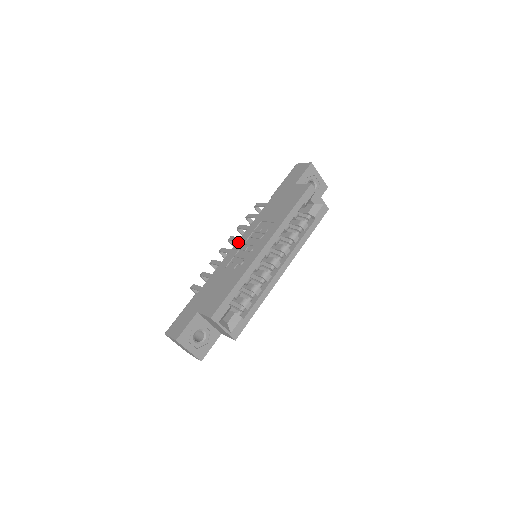
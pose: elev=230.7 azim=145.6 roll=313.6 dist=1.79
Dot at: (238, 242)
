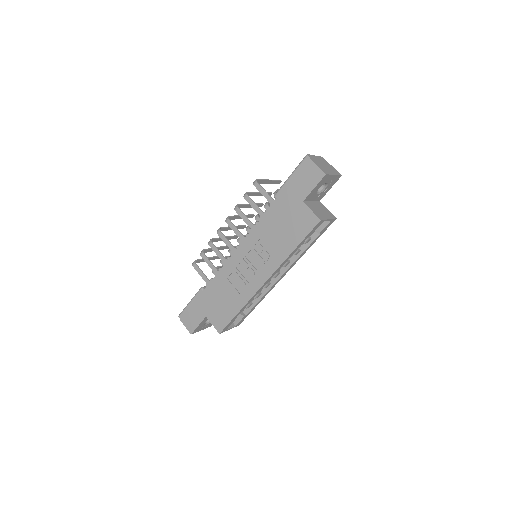
Dot at: (238, 251)
